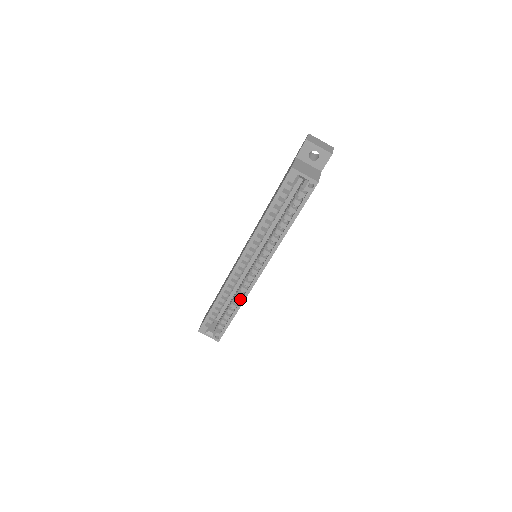
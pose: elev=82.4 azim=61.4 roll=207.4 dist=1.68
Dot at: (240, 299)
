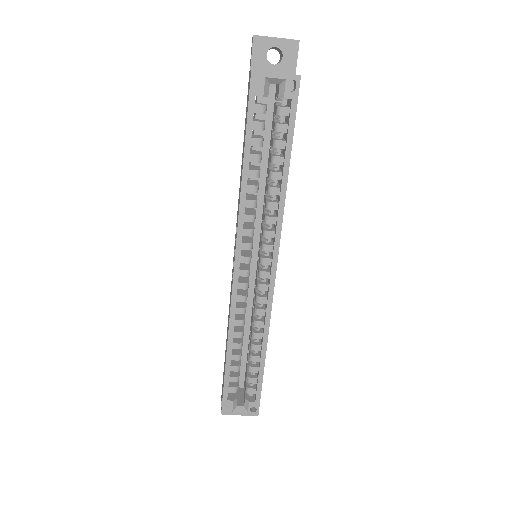
Dot at: (261, 331)
